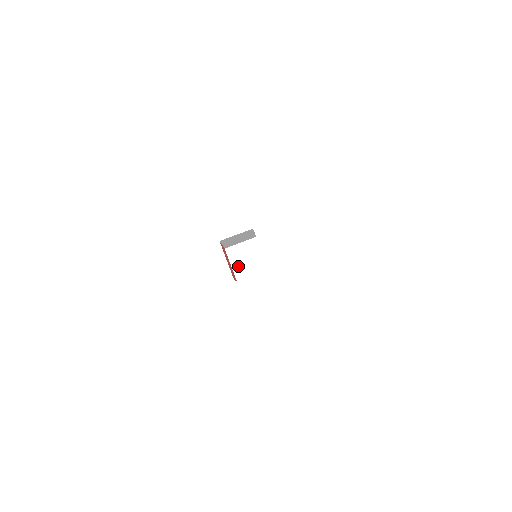
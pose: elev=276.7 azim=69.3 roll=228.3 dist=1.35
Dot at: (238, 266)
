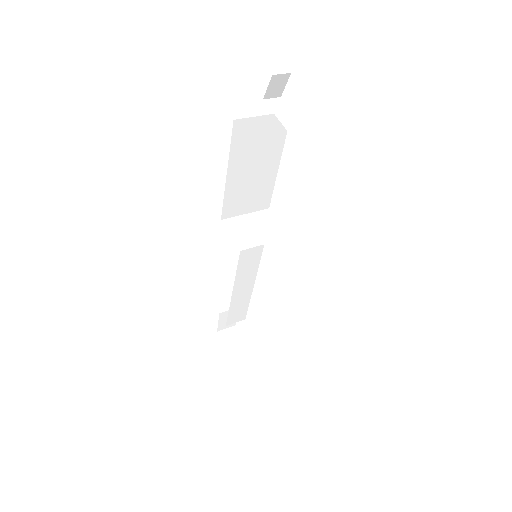
Dot at: (240, 236)
